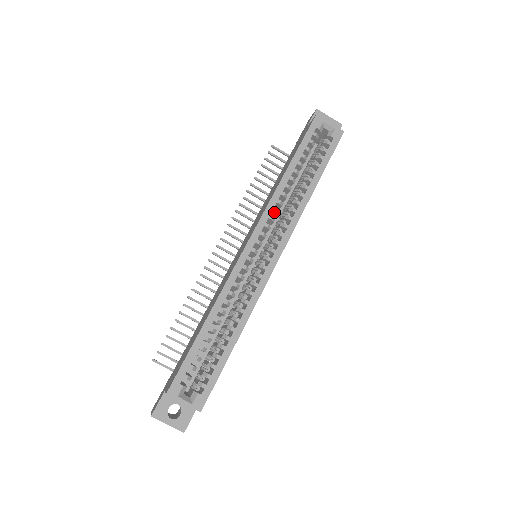
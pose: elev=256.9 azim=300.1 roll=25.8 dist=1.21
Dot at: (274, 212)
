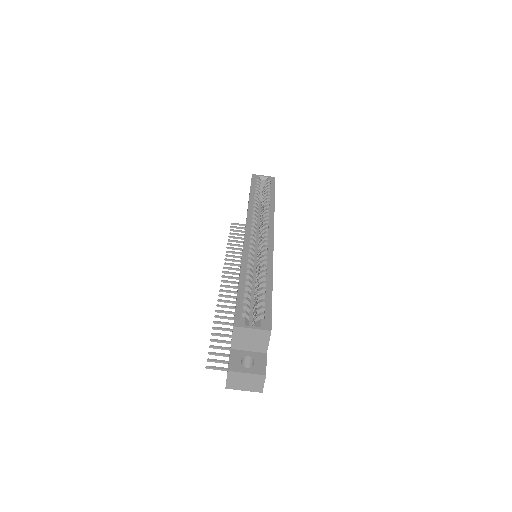
Dot at: (254, 217)
